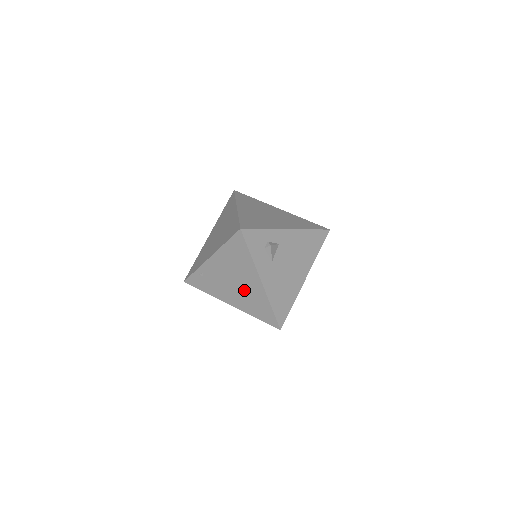
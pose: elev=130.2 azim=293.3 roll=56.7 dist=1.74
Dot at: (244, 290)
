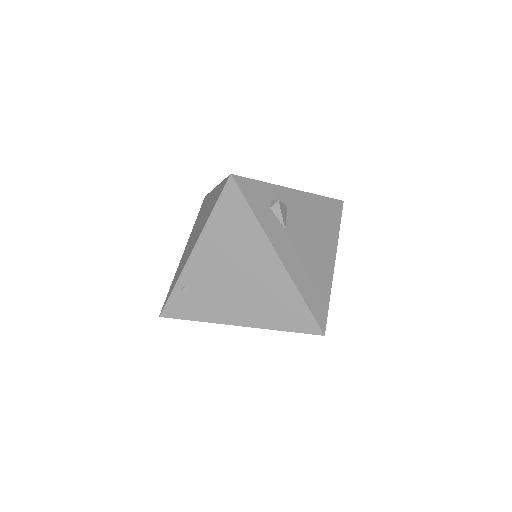
Dot at: (254, 286)
